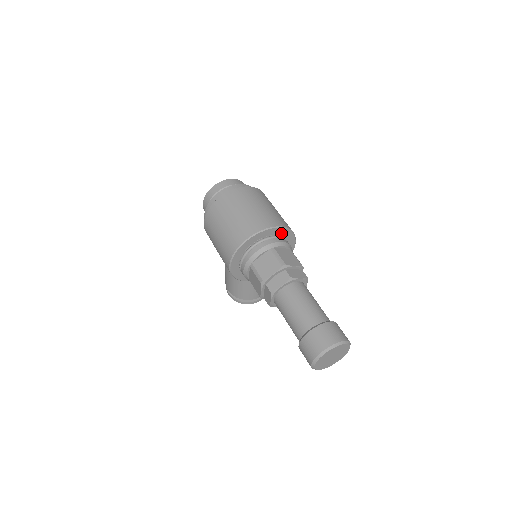
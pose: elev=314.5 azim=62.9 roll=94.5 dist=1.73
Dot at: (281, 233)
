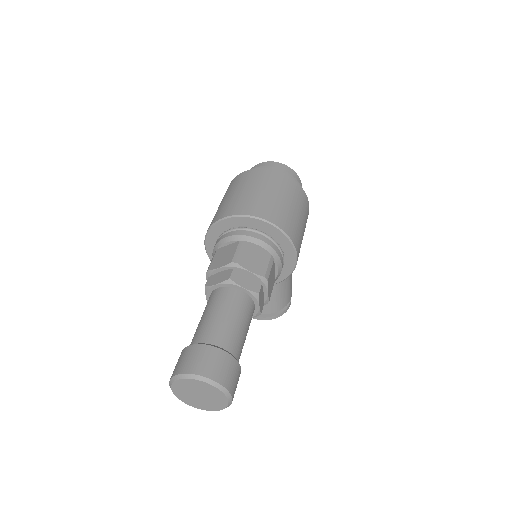
Dot at: (271, 232)
